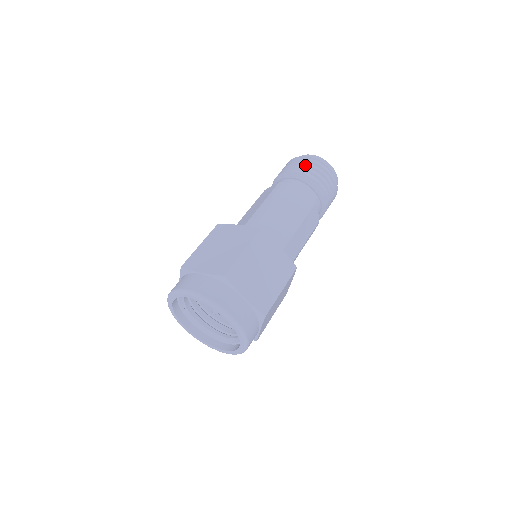
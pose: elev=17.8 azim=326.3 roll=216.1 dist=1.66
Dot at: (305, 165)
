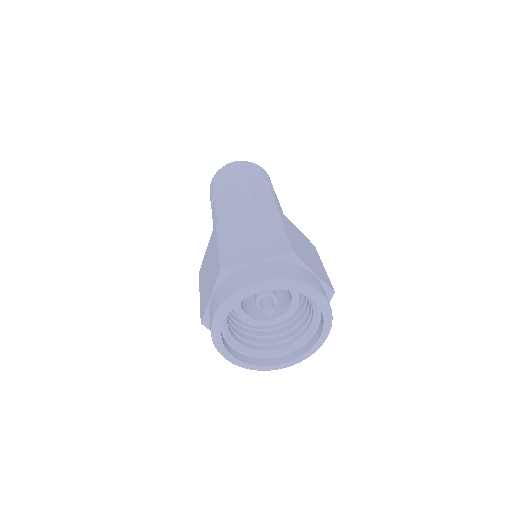
Dot at: (215, 181)
